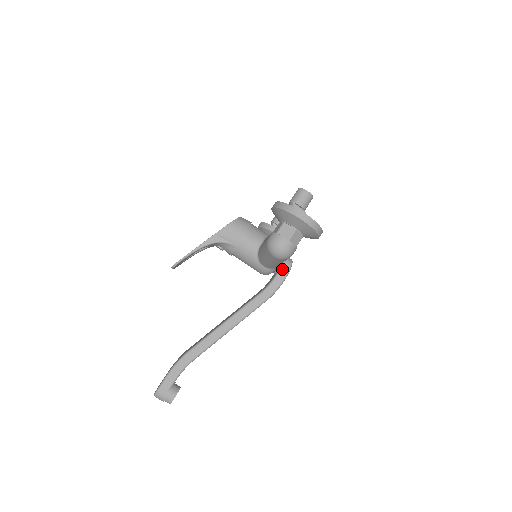
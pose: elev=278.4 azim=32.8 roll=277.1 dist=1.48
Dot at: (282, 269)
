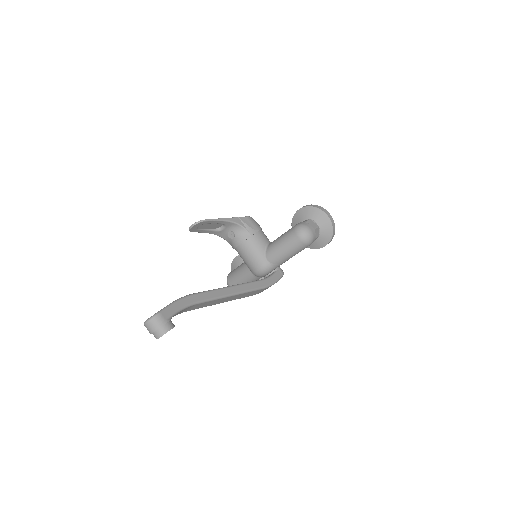
Dot at: (278, 272)
